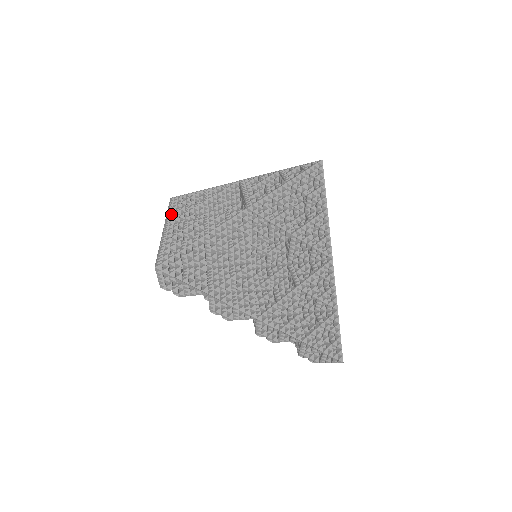
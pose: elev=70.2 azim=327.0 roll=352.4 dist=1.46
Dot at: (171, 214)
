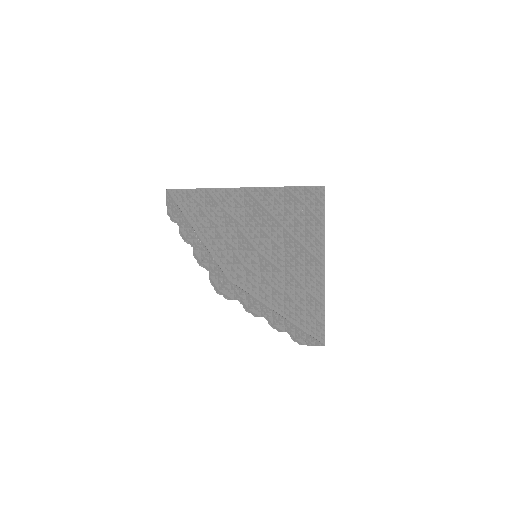
Dot at: (189, 214)
